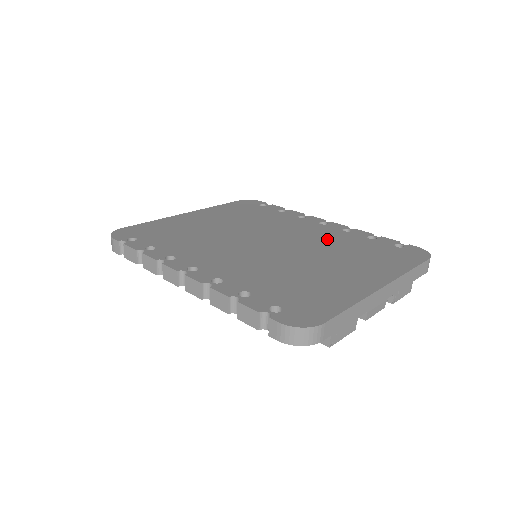
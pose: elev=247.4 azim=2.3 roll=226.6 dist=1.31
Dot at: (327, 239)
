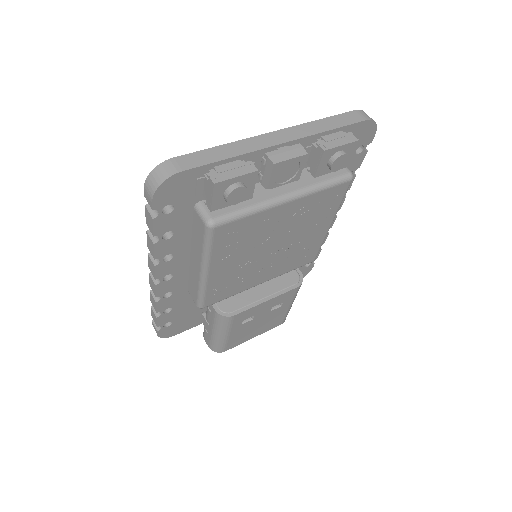
Dot at: occluded
